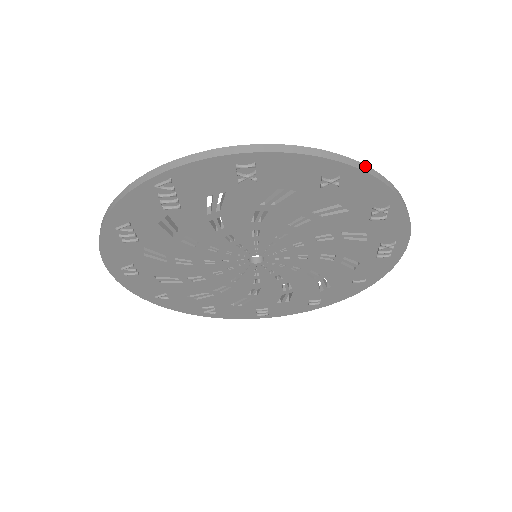
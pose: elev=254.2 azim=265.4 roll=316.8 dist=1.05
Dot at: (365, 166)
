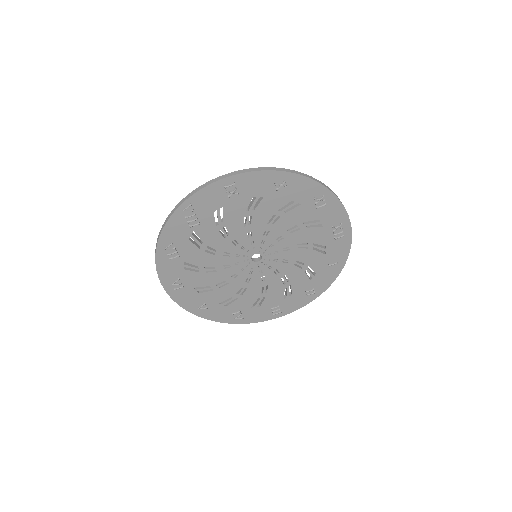
Dot at: (298, 172)
